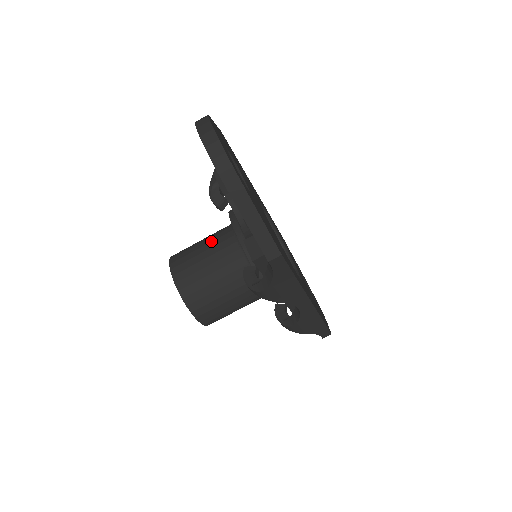
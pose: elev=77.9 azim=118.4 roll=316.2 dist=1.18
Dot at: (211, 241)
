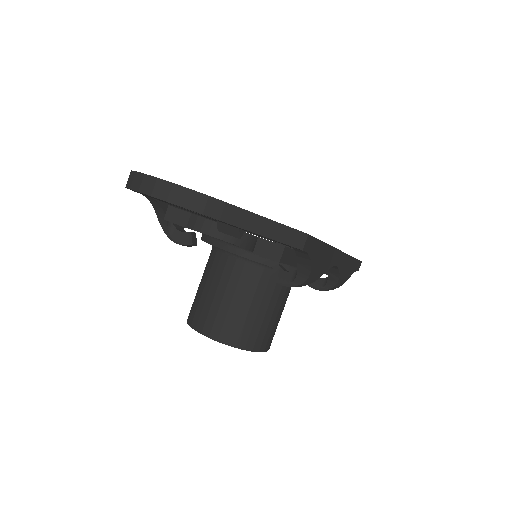
Dot at: (212, 278)
